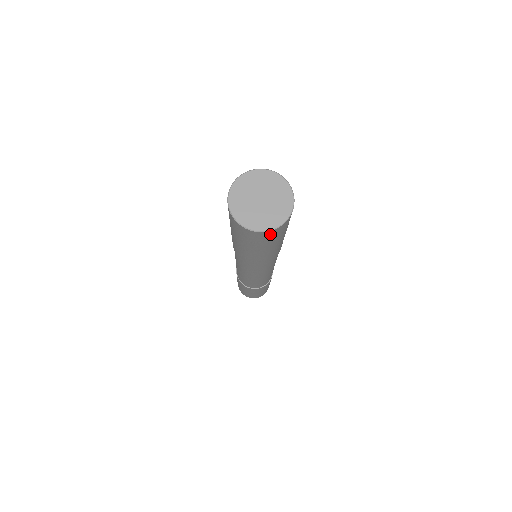
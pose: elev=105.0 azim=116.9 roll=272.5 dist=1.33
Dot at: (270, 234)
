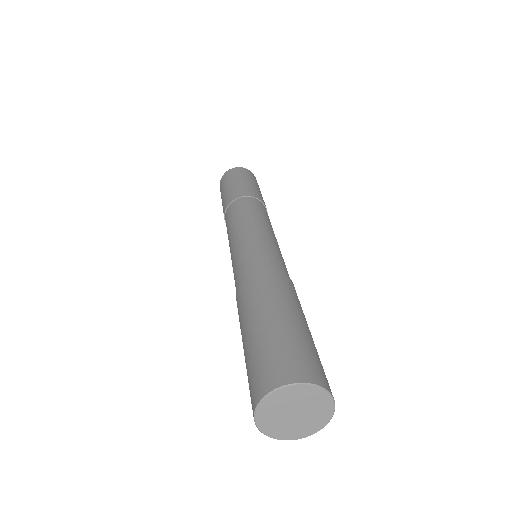
Dot at: occluded
